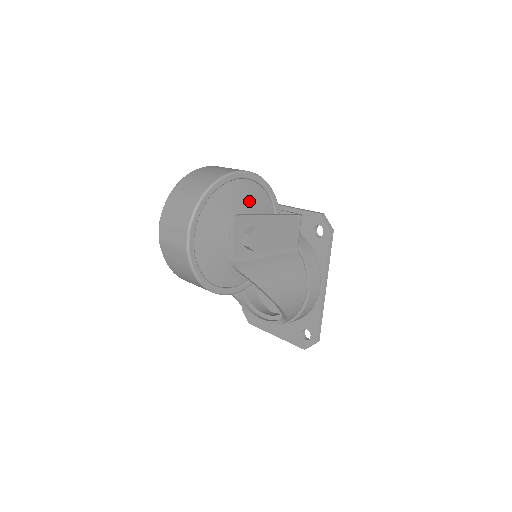
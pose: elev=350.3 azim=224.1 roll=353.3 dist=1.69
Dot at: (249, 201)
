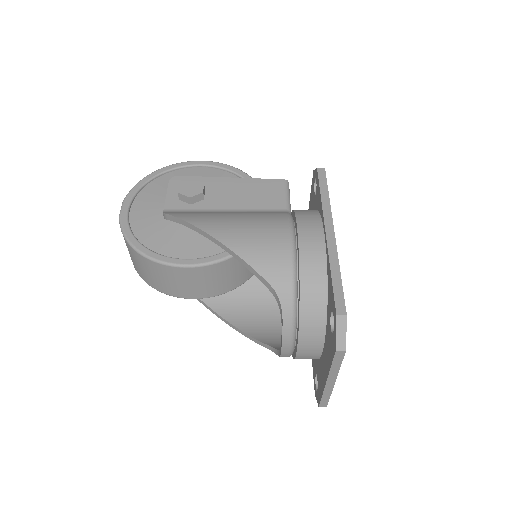
Dot at: occluded
